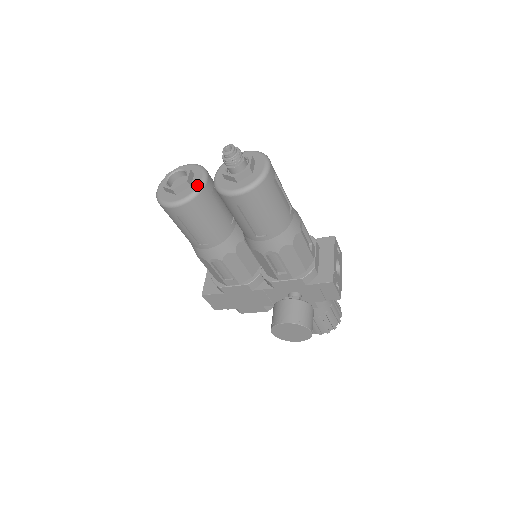
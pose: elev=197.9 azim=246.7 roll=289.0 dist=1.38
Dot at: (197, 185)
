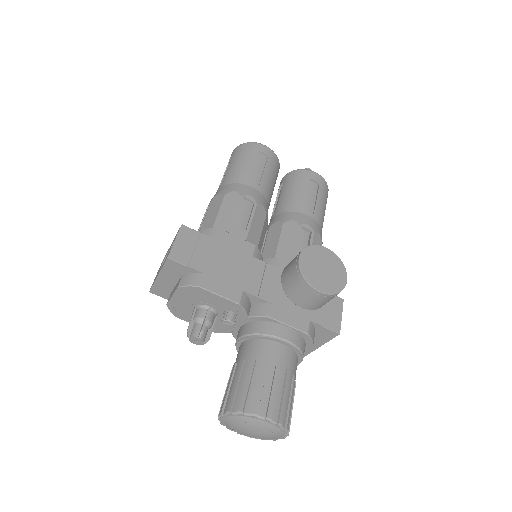
Dot at: occluded
